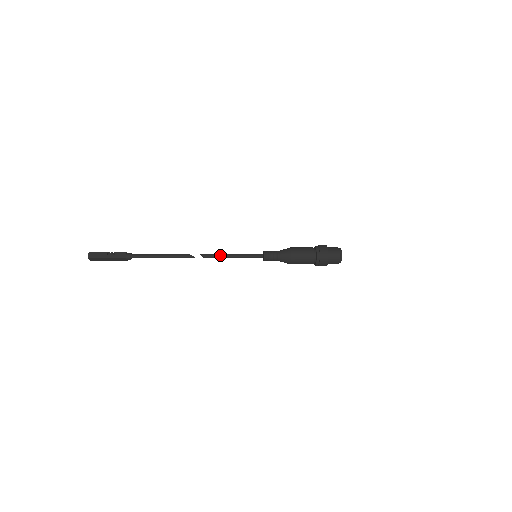
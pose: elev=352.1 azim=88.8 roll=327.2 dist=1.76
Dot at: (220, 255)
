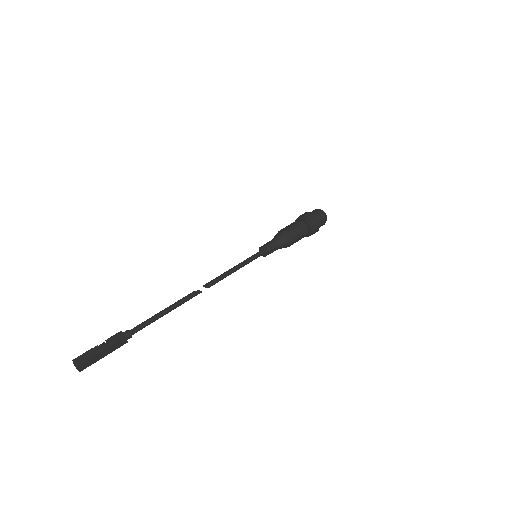
Dot at: (224, 274)
